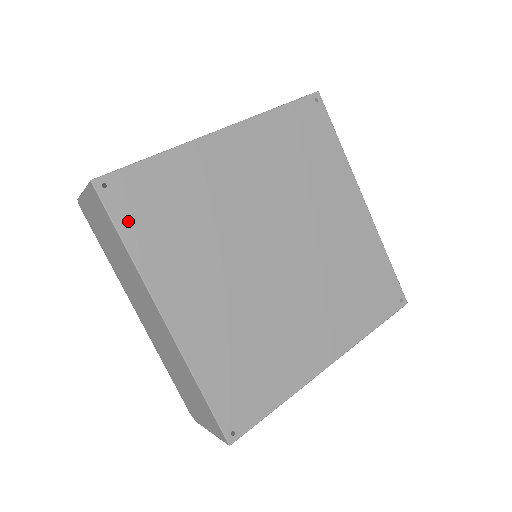
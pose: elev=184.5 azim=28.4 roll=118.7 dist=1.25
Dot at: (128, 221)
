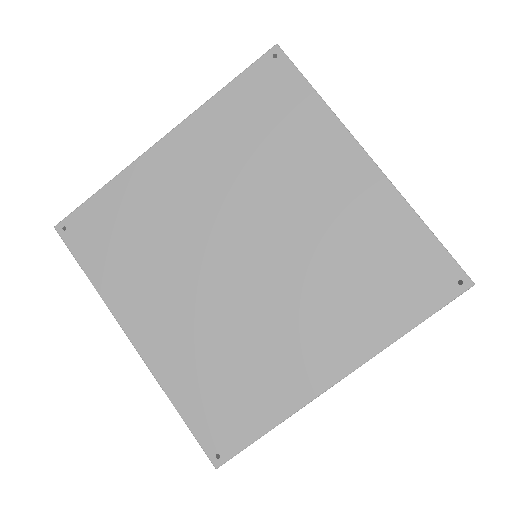
Dot at: (88, 255)
